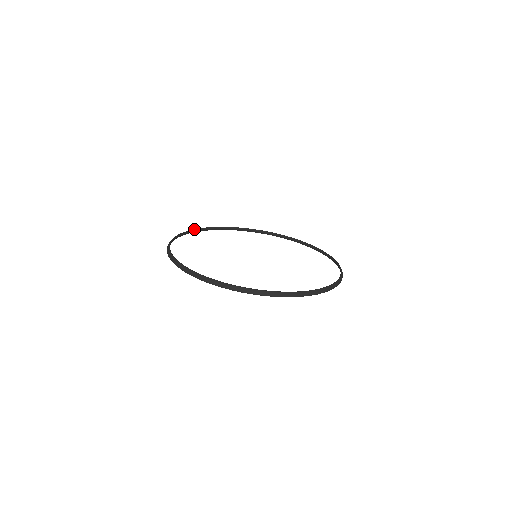
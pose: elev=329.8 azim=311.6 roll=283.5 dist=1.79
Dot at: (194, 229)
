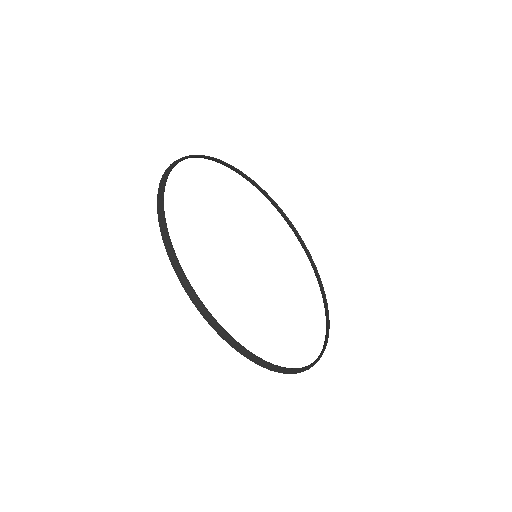
Dot at: occluded
